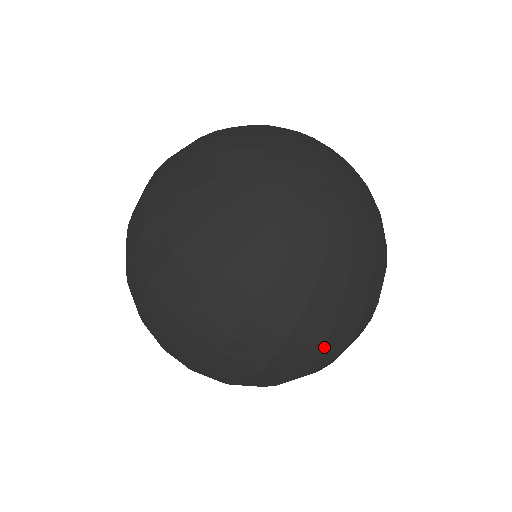
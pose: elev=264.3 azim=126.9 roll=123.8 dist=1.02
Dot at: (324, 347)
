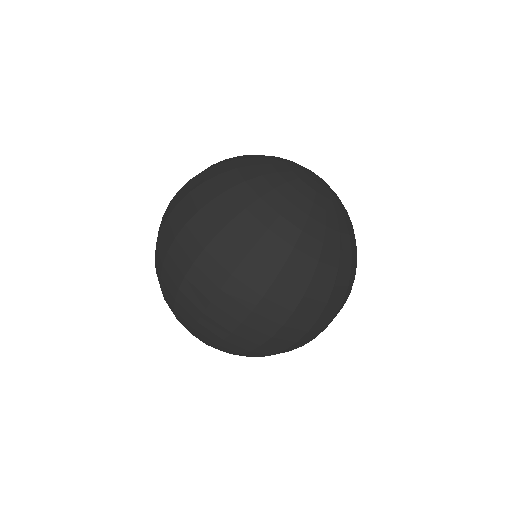
Dot at: (302, 299)
